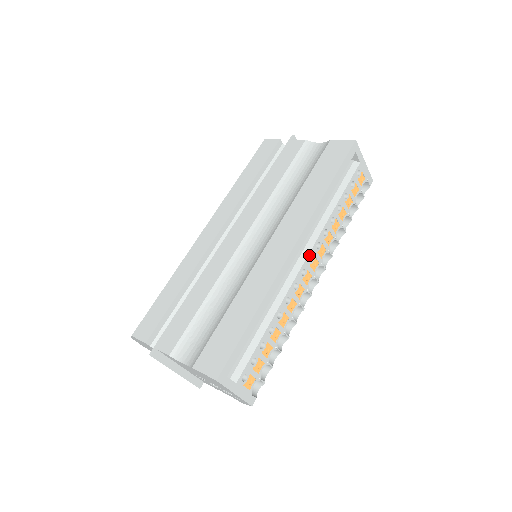
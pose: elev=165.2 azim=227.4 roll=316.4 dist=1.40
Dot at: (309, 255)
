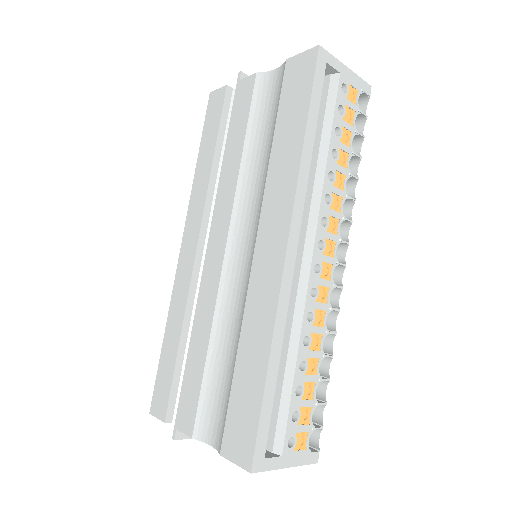
Dot at: (316, 242)
